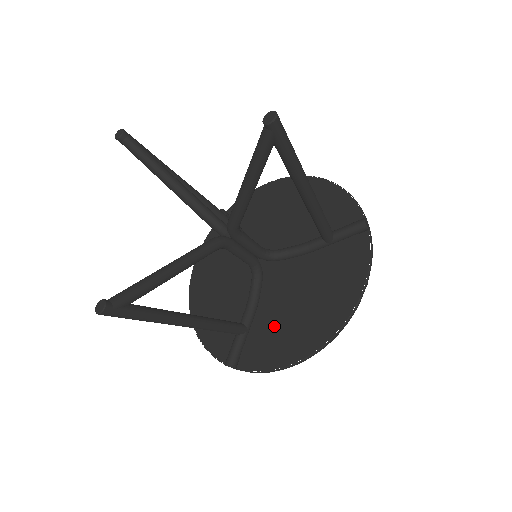
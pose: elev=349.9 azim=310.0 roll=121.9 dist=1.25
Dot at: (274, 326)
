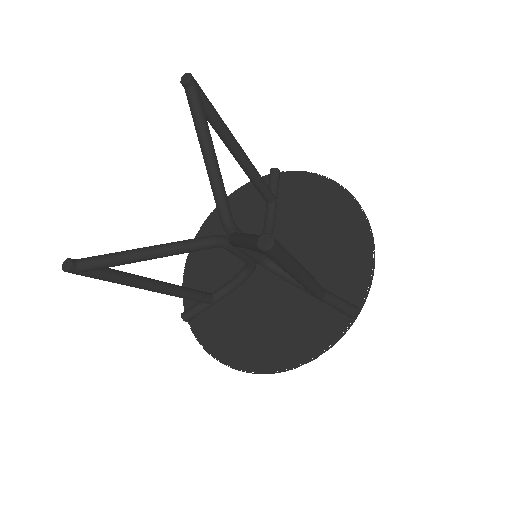
Dot at: (232, 319)
